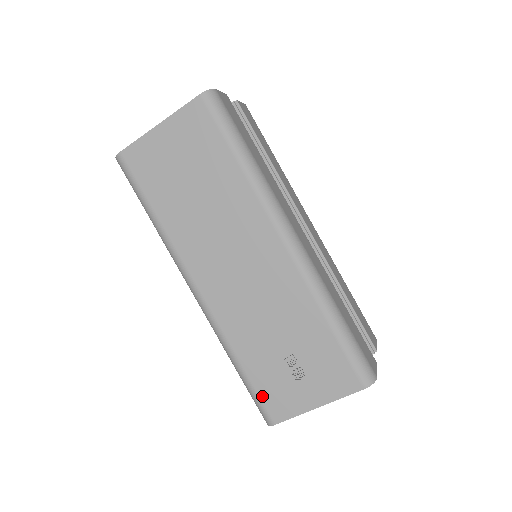
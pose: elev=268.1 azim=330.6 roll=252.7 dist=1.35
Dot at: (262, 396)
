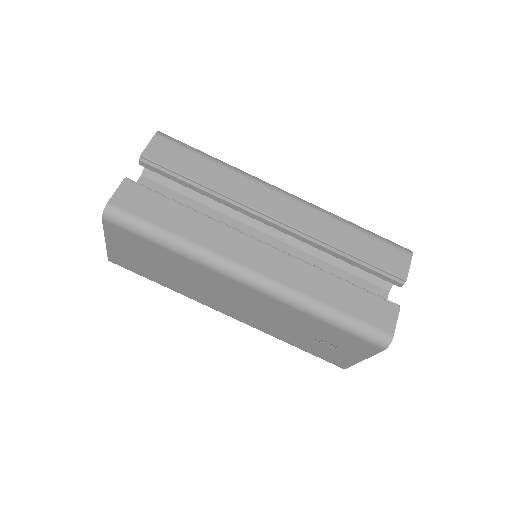
Dot at: (322, 358)
